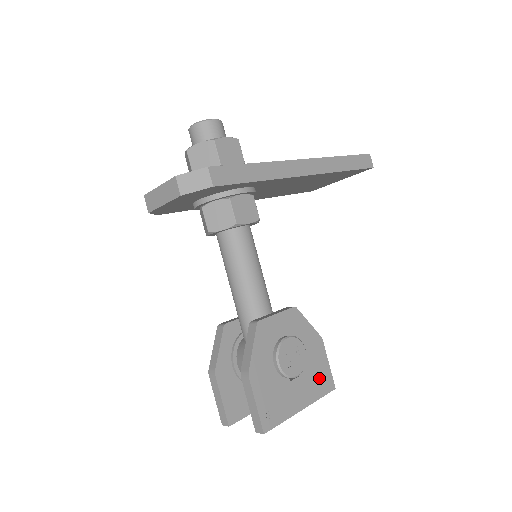
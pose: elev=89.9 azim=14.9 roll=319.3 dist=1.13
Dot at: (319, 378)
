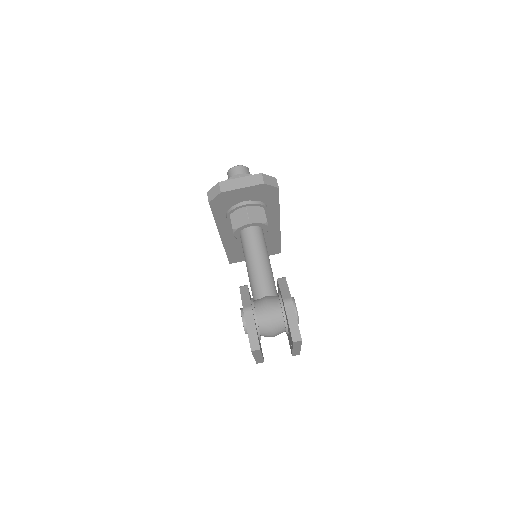
Dot at: occluded
